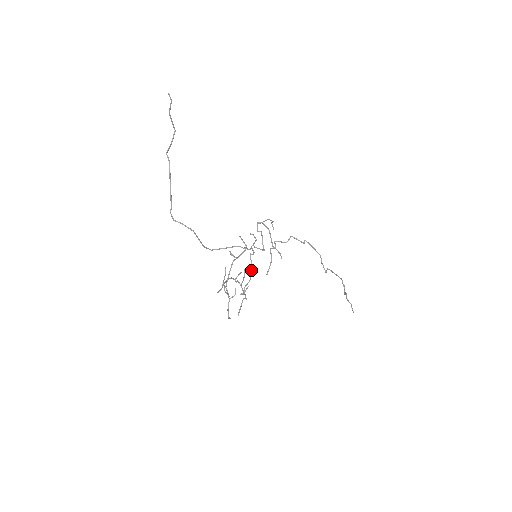
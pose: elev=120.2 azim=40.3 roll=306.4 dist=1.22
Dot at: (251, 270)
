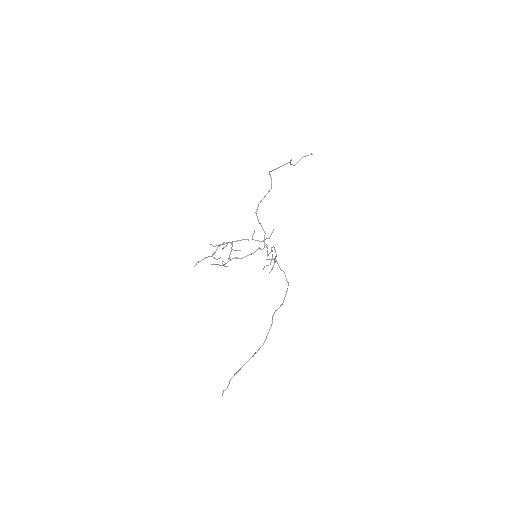
Dot at: (253, 253)
